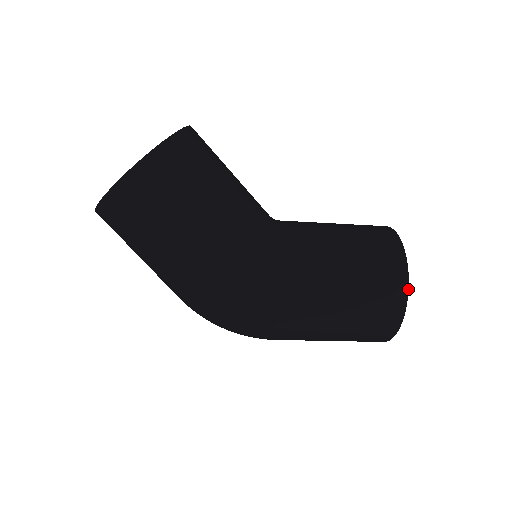
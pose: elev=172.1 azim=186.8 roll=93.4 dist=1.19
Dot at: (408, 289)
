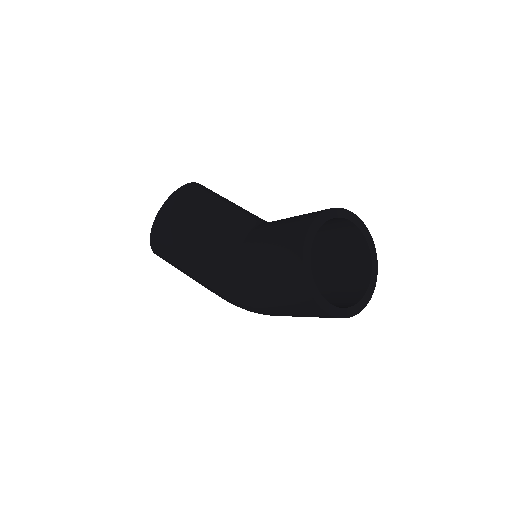
Dot at: (311, 295)
